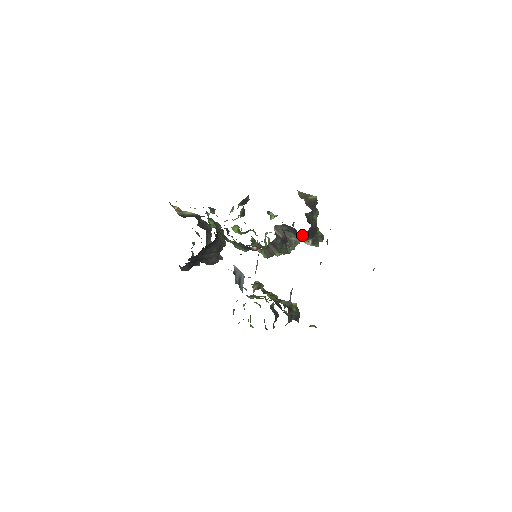
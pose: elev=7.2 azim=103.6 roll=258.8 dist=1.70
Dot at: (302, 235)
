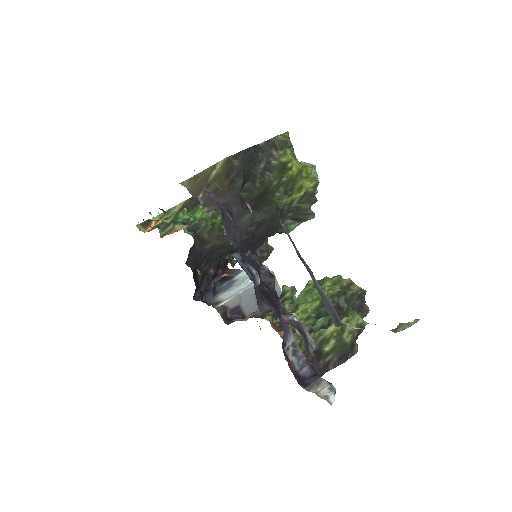
Dot at: occluded
